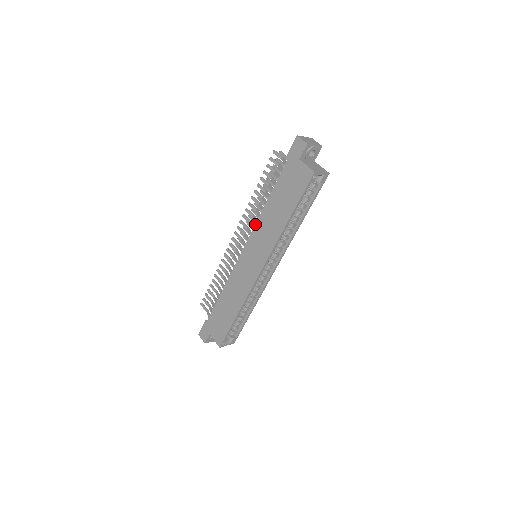
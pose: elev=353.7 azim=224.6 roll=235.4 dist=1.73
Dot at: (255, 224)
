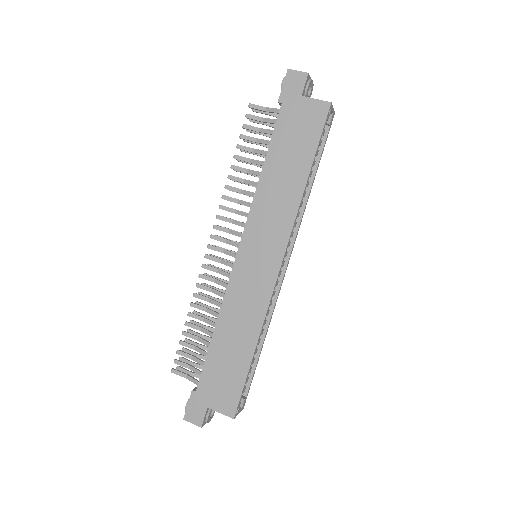
Dot at: (251, 205)
